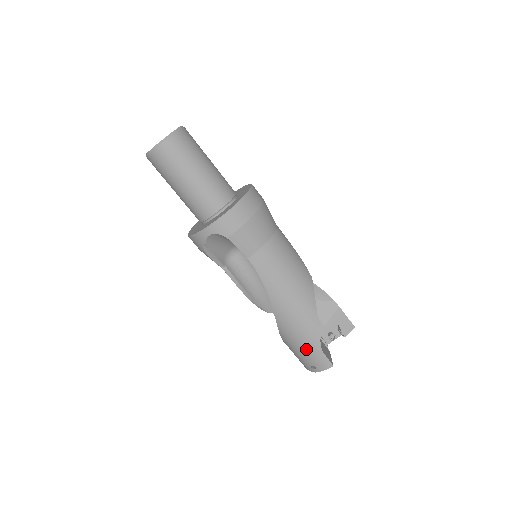
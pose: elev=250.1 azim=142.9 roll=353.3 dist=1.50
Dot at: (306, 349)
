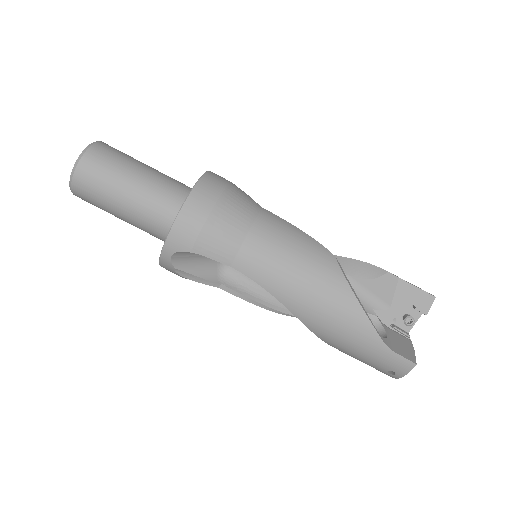
Dot at: (367, 353)
